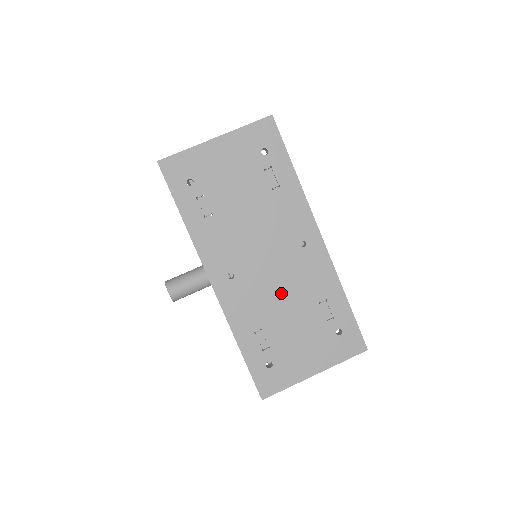
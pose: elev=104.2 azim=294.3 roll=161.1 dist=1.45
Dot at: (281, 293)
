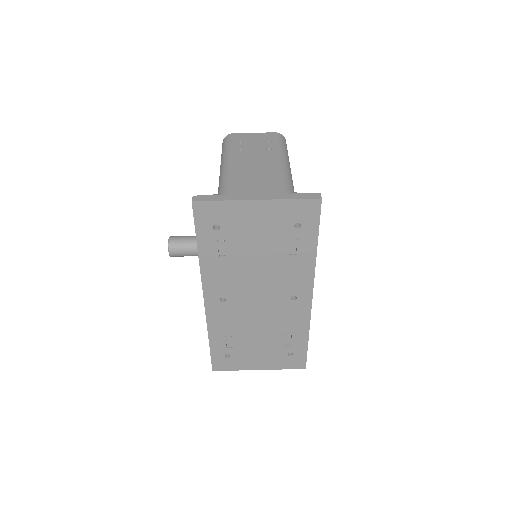
Dot at: (258, 321)
